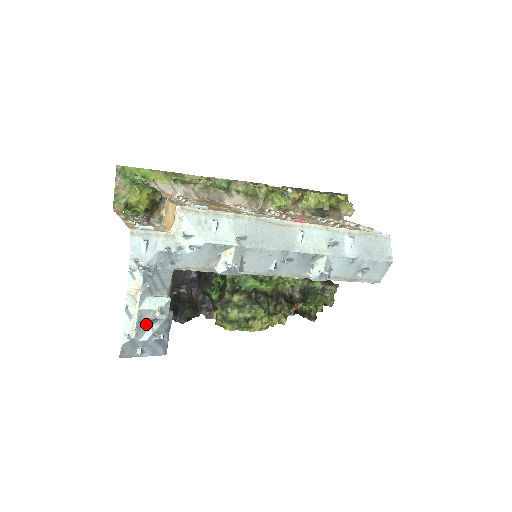
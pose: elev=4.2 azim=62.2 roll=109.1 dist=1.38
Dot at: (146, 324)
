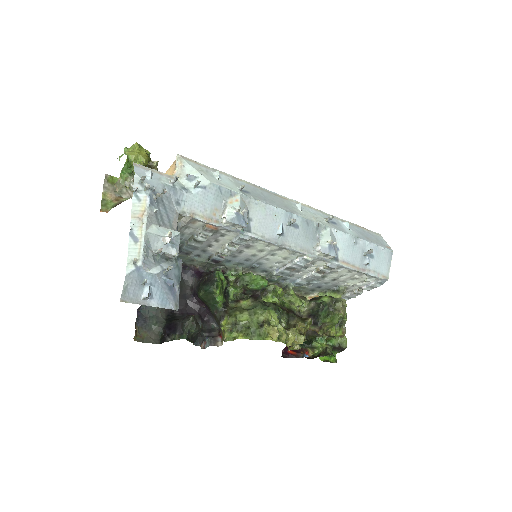
Dot at: (154, 257)
